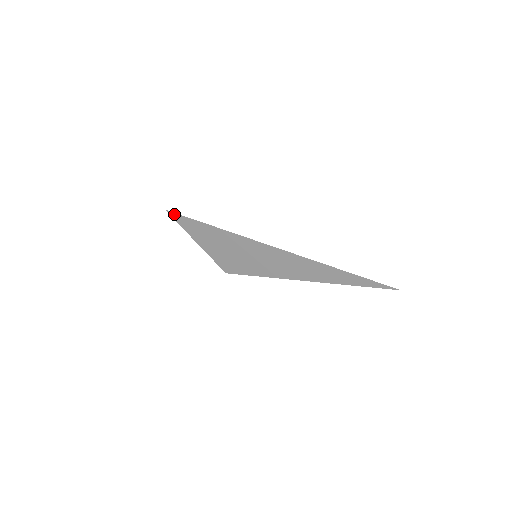
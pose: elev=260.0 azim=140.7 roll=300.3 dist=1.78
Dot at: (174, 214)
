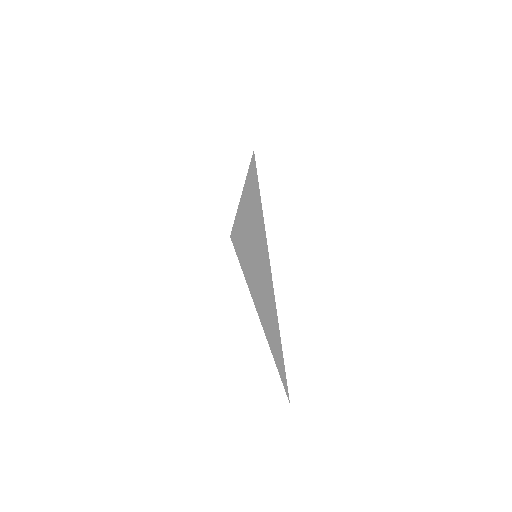
Dot at: (254, 160)
